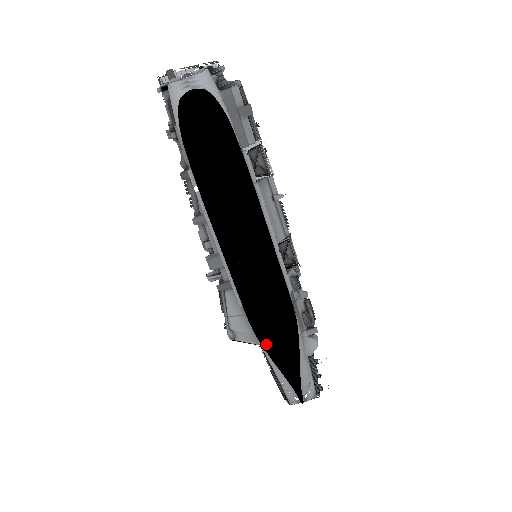
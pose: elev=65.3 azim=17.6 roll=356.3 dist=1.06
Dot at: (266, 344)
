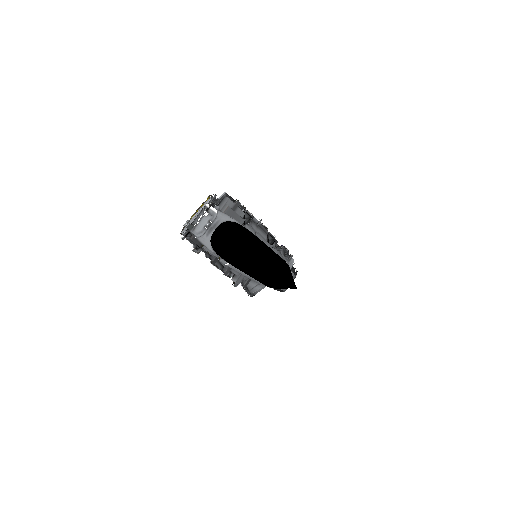
Dot at: (277, 286)
